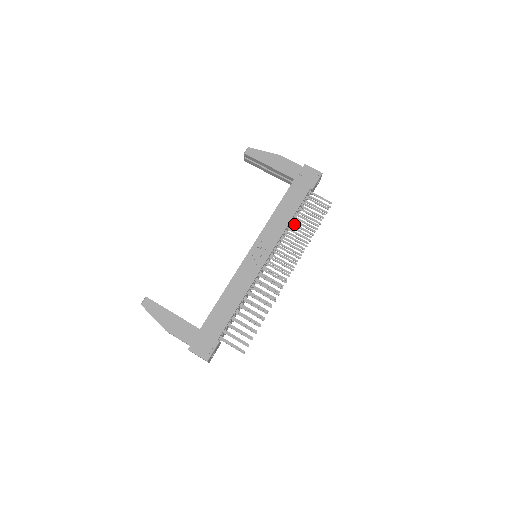
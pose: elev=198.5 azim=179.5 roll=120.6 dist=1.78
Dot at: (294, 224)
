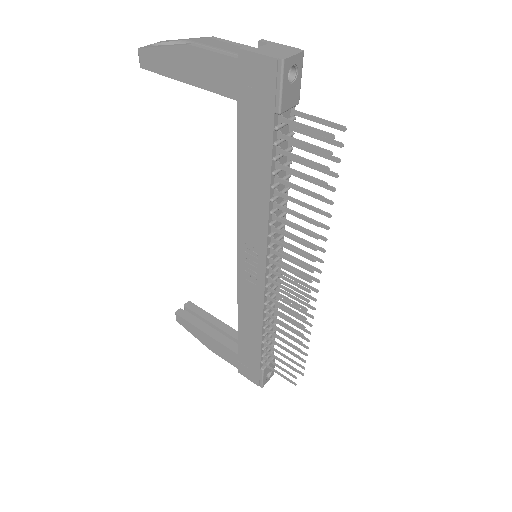
Dot at: occluded
